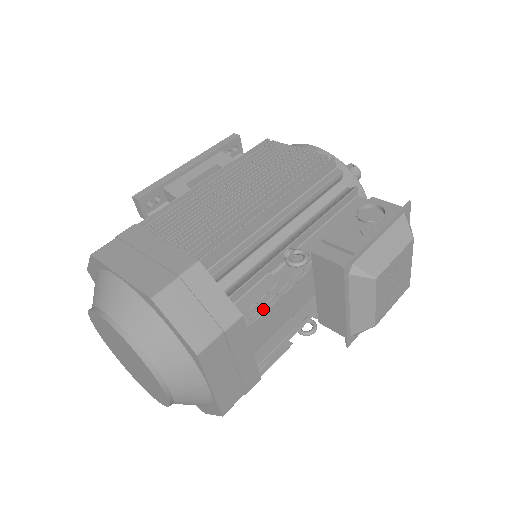
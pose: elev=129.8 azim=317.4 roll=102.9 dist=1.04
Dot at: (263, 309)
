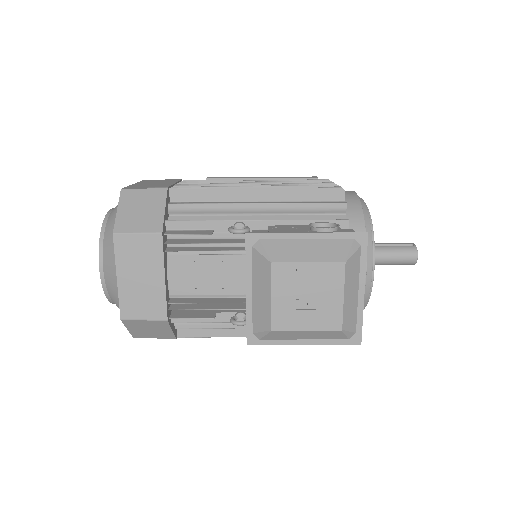
Dot at: (189, 250)
